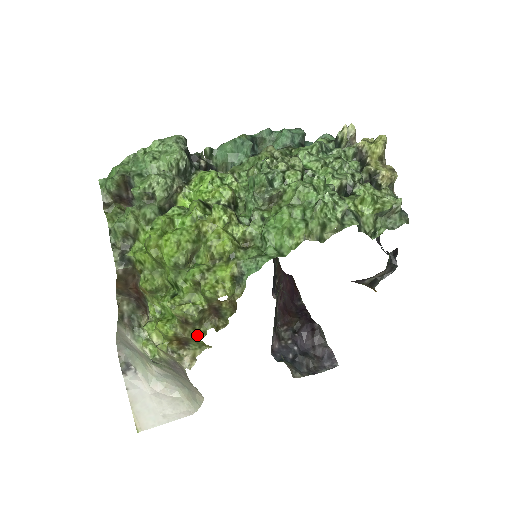
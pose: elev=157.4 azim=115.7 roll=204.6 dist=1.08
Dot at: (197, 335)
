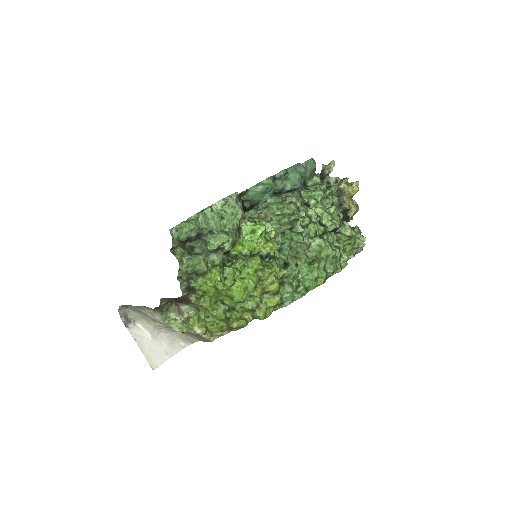
Dot at: (234, 329)
